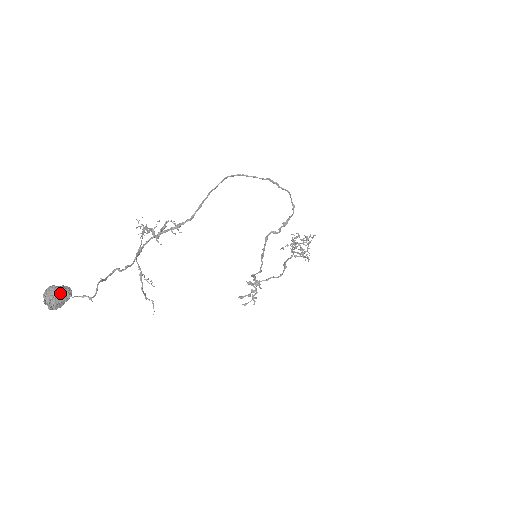
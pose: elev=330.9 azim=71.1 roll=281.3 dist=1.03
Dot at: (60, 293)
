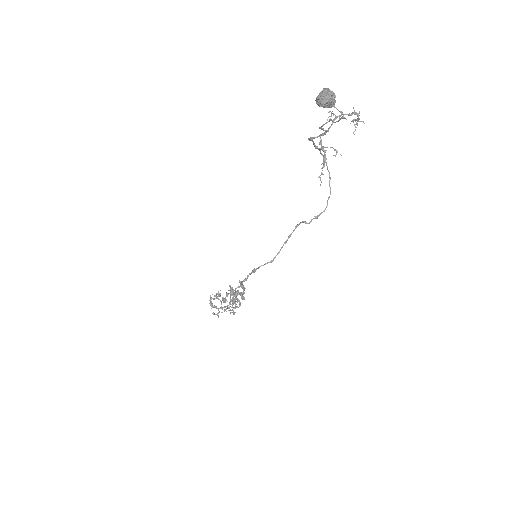
Dot at: (335, 96)
